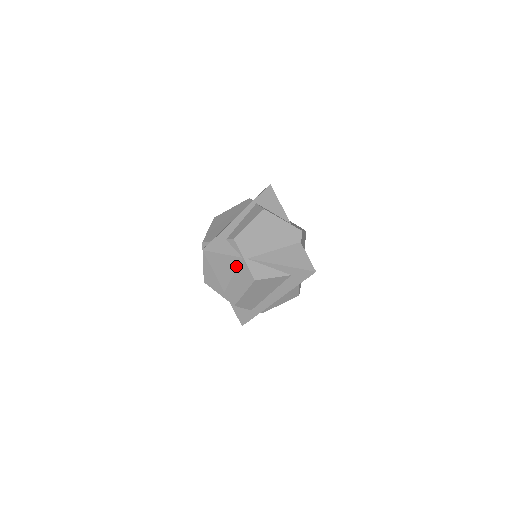
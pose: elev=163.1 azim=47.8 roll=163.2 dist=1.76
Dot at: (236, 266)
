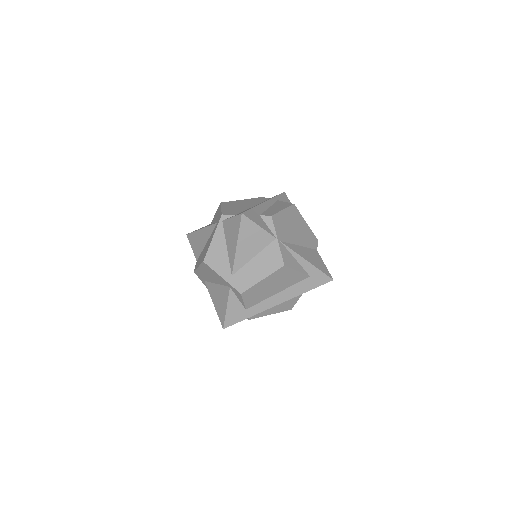
Dot at: (264, 246)
